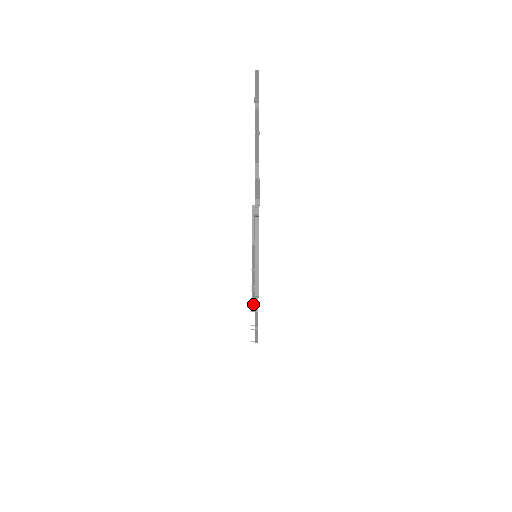
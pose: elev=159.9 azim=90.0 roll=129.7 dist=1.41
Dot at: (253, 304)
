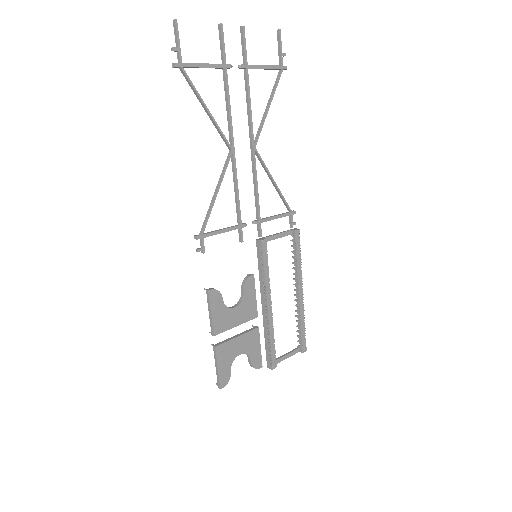
Dot at: occluded
